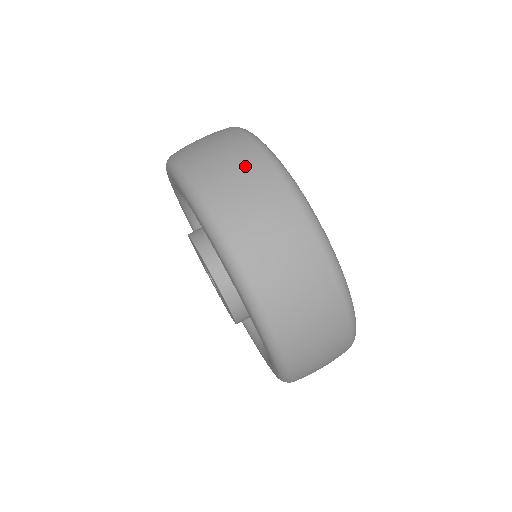
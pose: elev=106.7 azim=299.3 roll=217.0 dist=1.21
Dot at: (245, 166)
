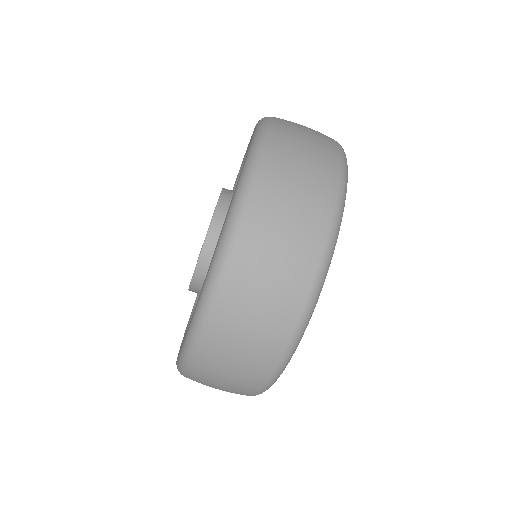
Dot at: (269, 322)
